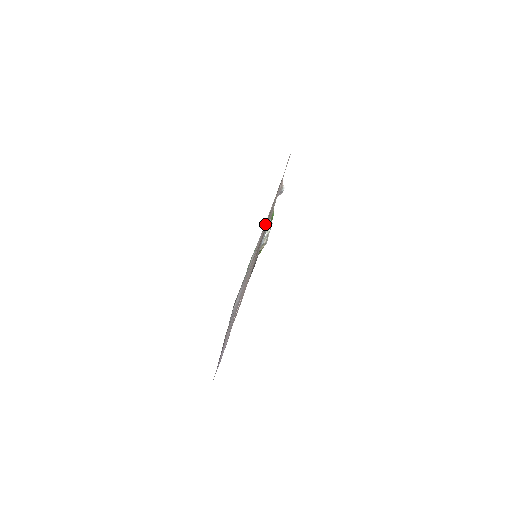
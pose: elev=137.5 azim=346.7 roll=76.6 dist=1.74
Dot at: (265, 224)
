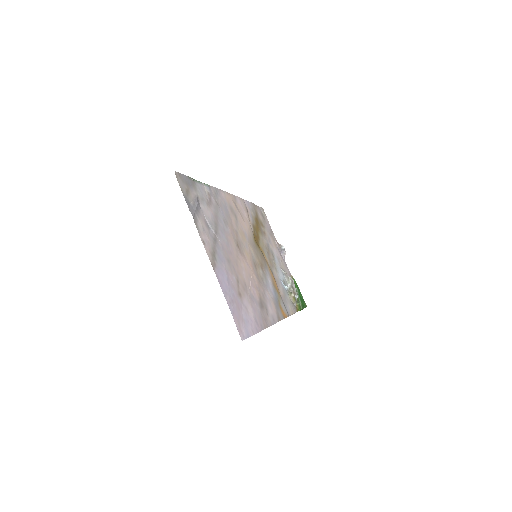
Dot at: (229, 201)
